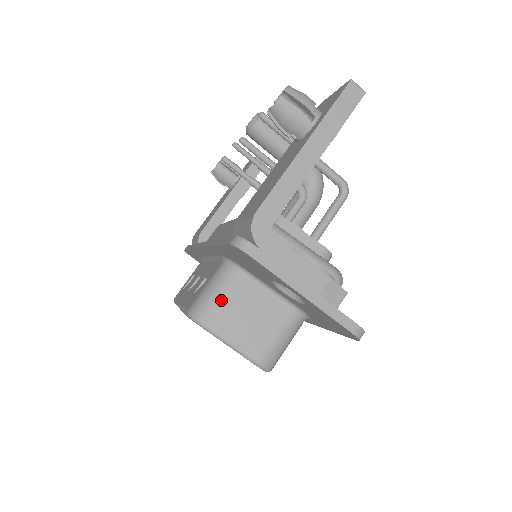
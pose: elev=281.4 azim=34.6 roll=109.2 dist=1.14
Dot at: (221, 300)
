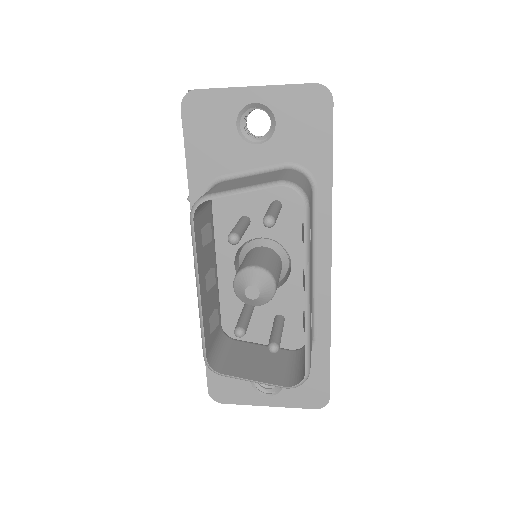
Dot at: (215, 188)
